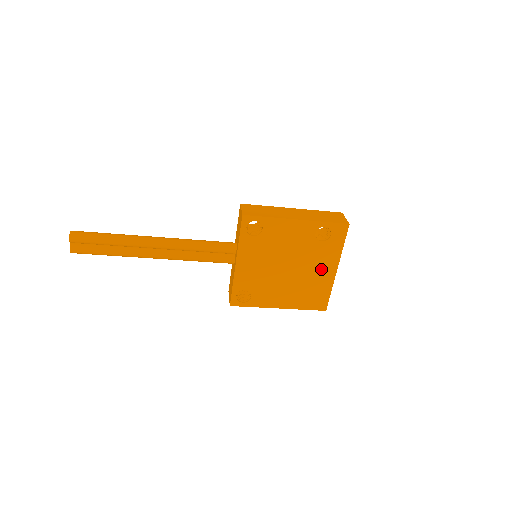
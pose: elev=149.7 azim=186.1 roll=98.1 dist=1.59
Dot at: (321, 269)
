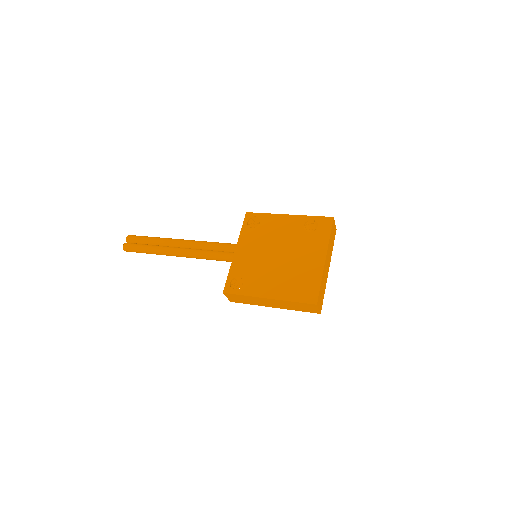
Dot at: (310, 258)
